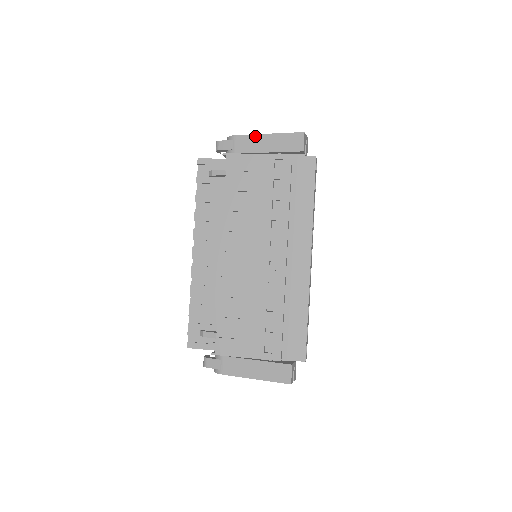
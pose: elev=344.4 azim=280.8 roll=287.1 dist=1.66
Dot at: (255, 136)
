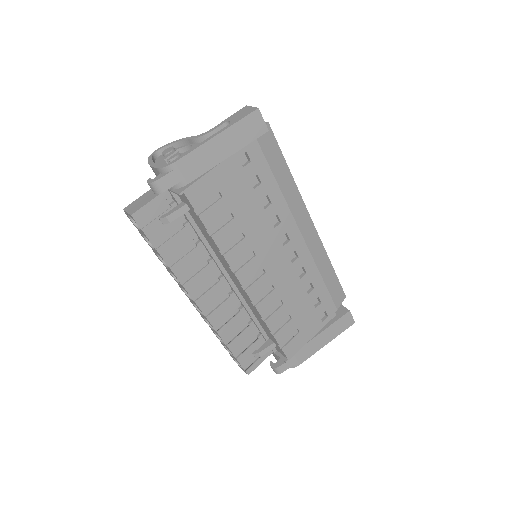
Dot at: (202, 147)
